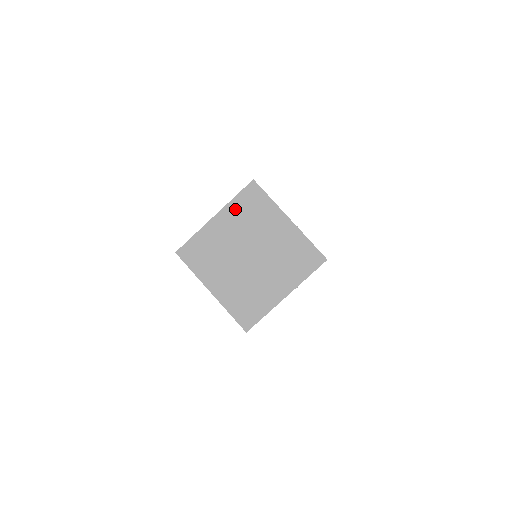
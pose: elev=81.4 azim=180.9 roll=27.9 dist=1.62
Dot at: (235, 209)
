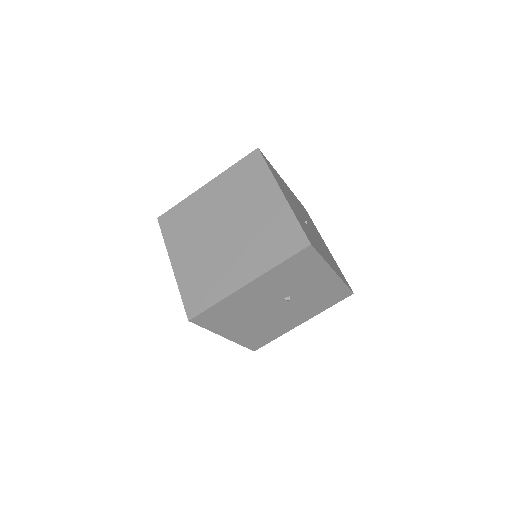
Dot at: (229, 178)
